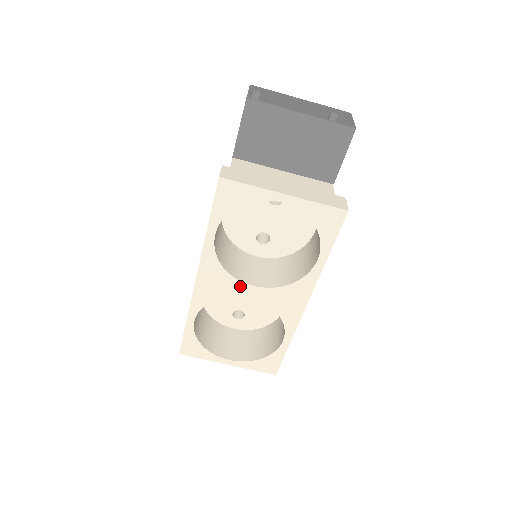
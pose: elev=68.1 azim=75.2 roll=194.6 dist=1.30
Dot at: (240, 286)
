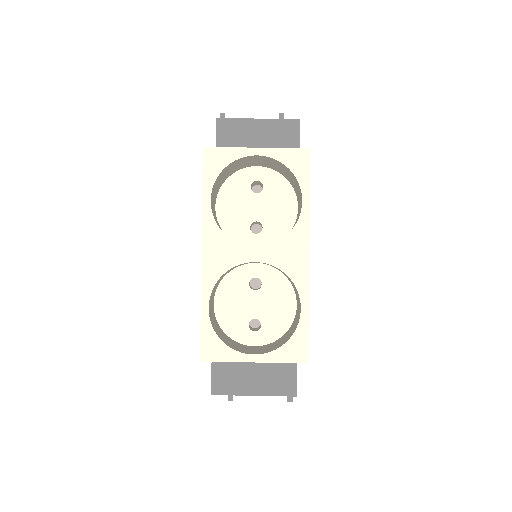
Dot at: (243, 250)
